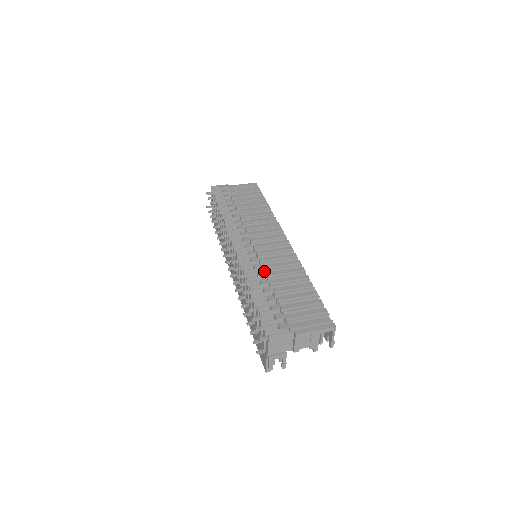
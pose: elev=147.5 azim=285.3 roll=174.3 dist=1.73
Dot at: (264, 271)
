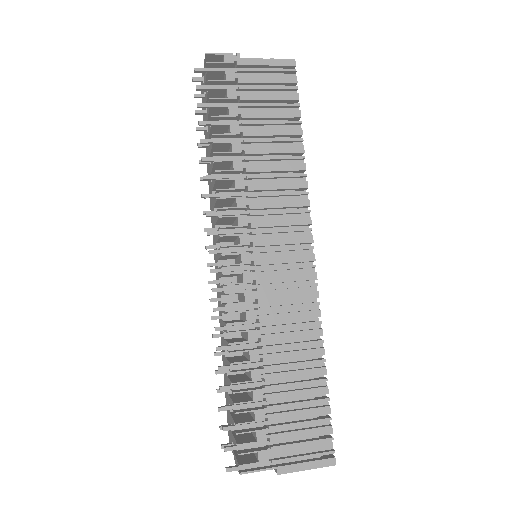
Dot at: (260, 329)
